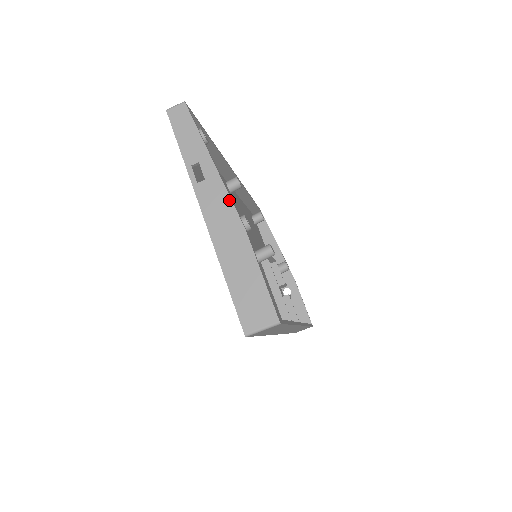
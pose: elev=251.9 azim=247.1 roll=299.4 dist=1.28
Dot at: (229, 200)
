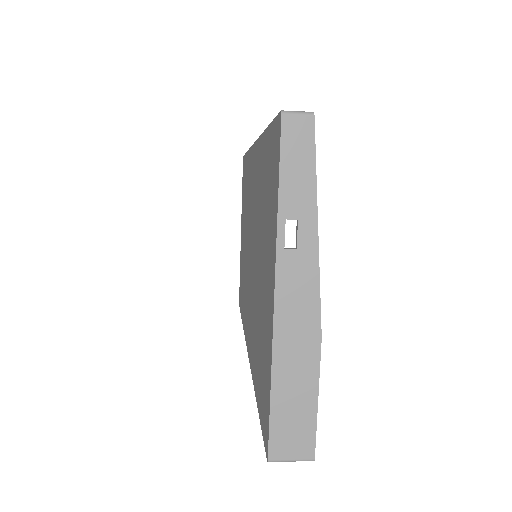
Dot at: (317, 292)
